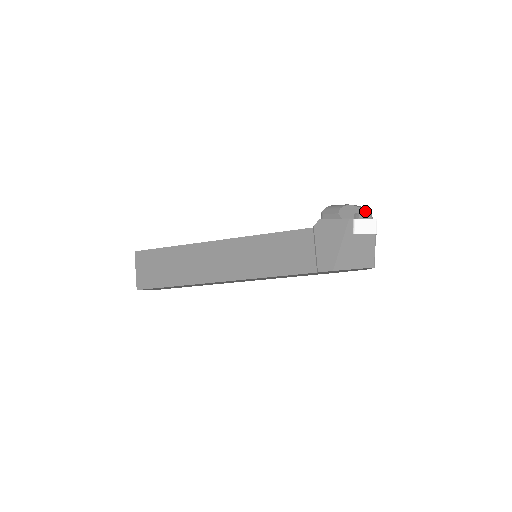
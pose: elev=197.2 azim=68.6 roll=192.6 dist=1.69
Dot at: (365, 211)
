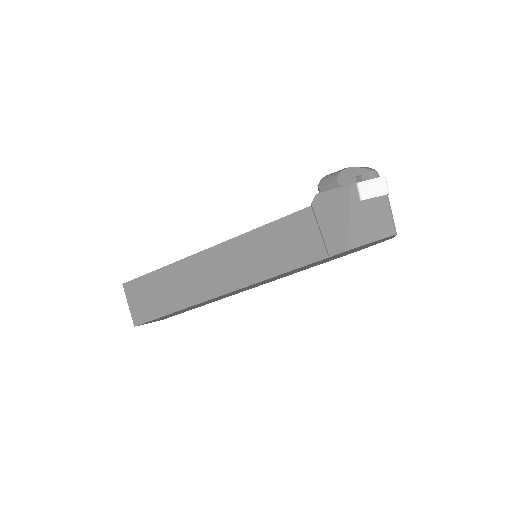
Dot at: (368, 170)
